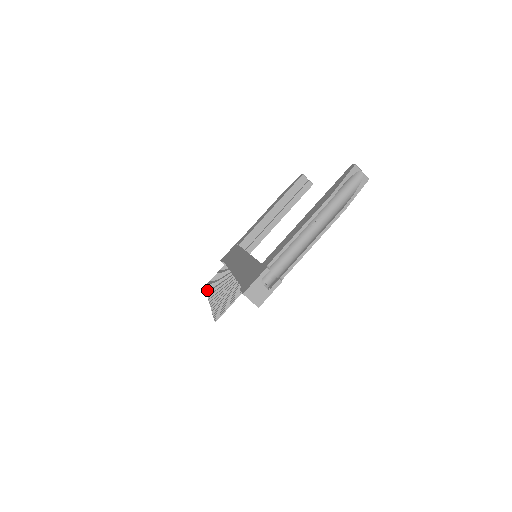
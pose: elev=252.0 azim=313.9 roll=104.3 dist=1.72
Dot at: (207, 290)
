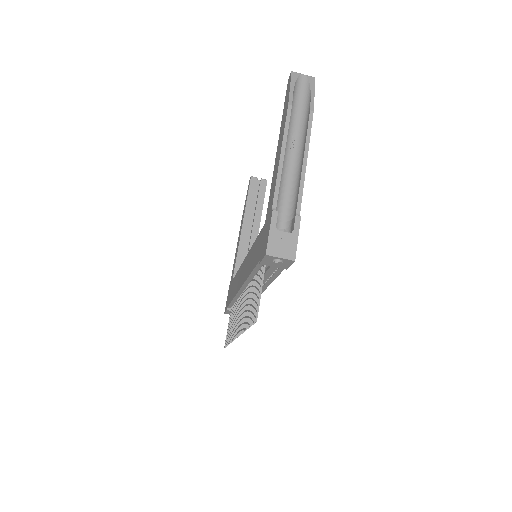
Dot at: (228, 341)
